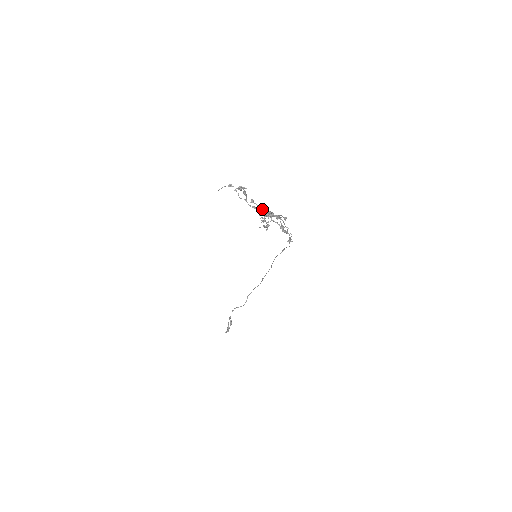
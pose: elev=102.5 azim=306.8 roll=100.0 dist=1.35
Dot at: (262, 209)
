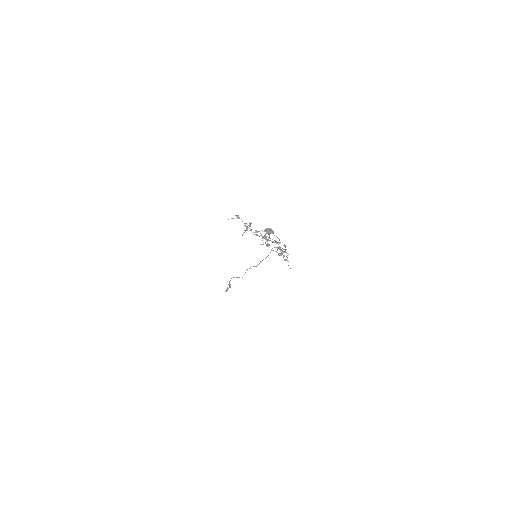
Dot at: (264, 236)
